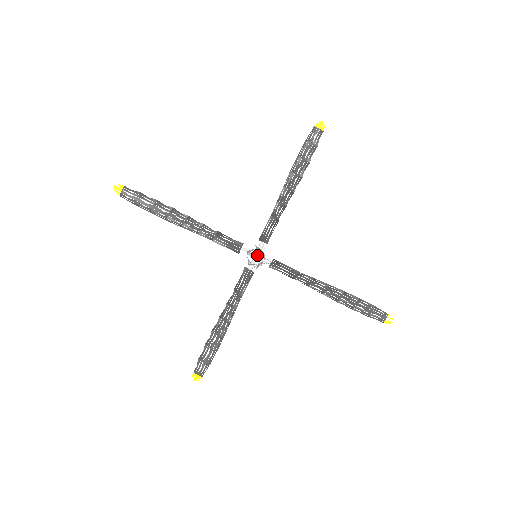
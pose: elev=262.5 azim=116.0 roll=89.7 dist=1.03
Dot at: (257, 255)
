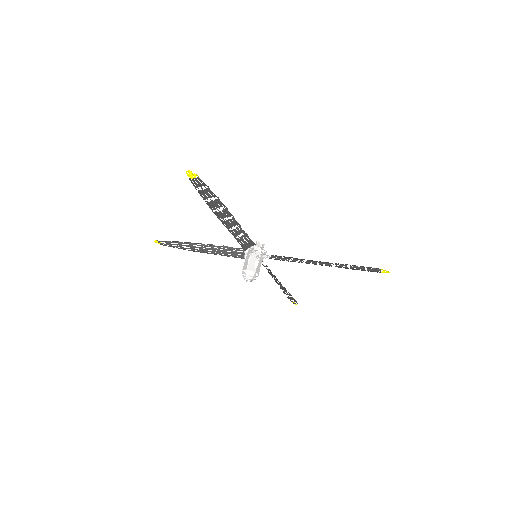
Dot at: occluded
